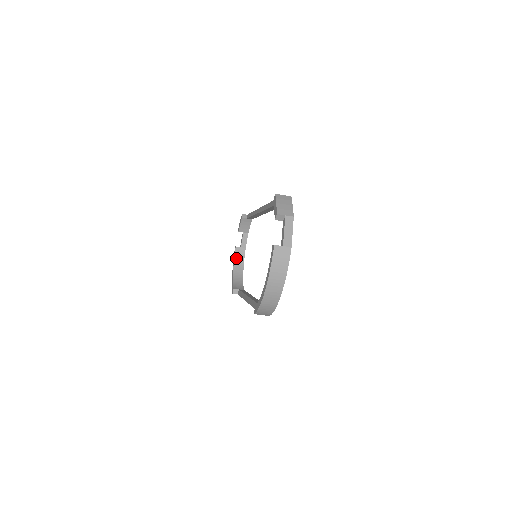
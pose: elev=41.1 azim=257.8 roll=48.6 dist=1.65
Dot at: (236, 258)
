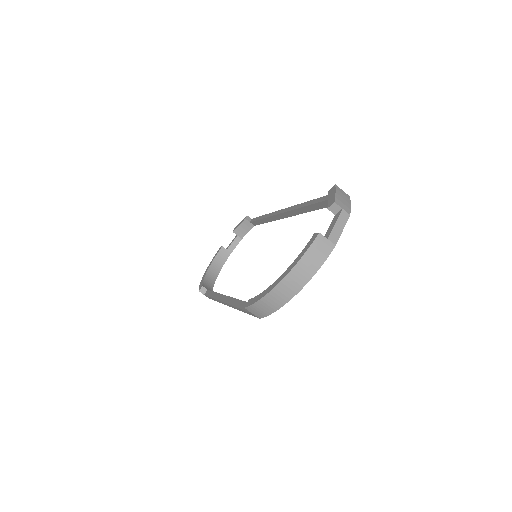
Dot at: (217, 258)
